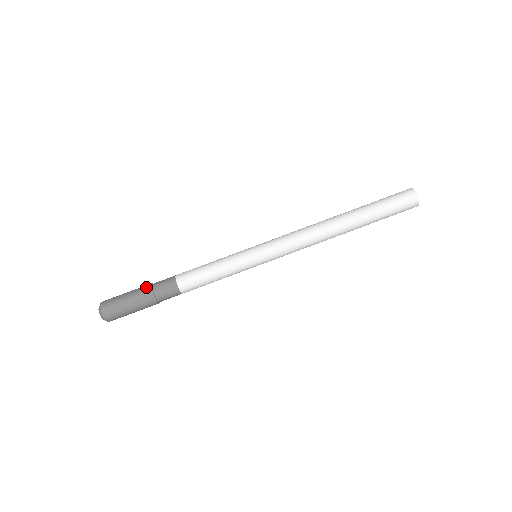
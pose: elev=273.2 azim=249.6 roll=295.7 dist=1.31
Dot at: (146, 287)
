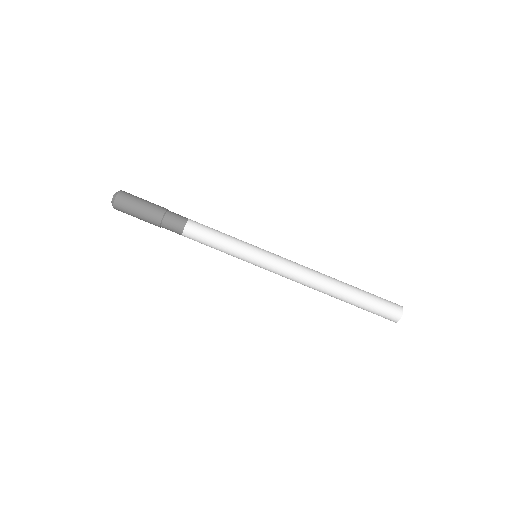
Dot at: (161, 209)
